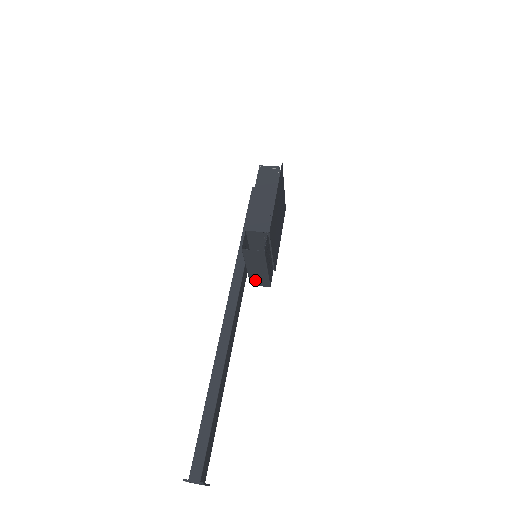
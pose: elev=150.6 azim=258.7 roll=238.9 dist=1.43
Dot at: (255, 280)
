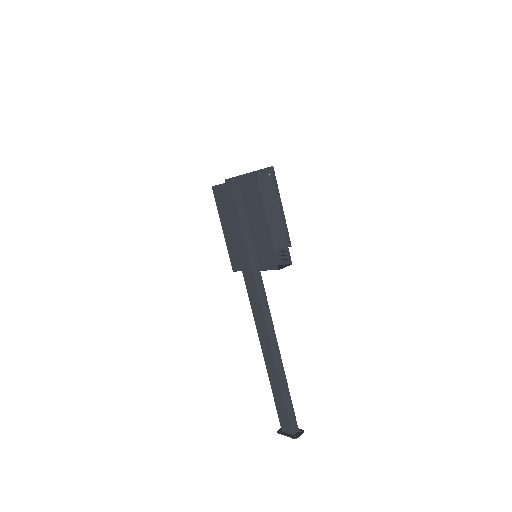
Dot at: occluded
